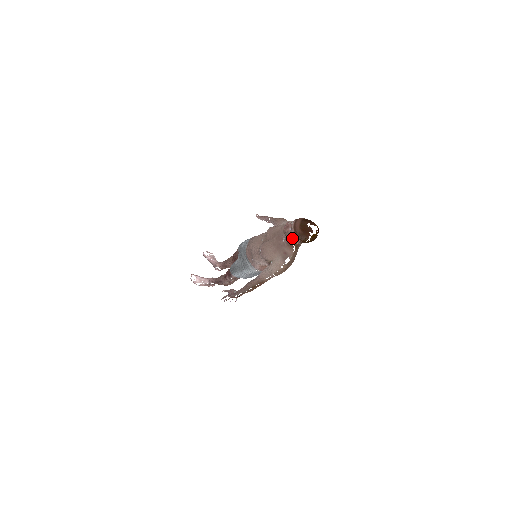
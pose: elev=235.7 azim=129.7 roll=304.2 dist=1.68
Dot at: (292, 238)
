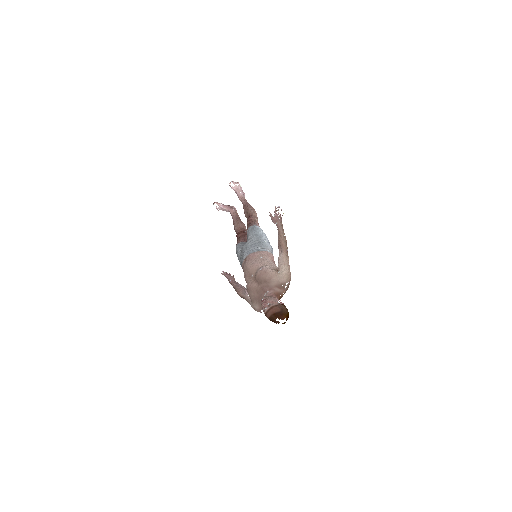
Dot at: occluded
